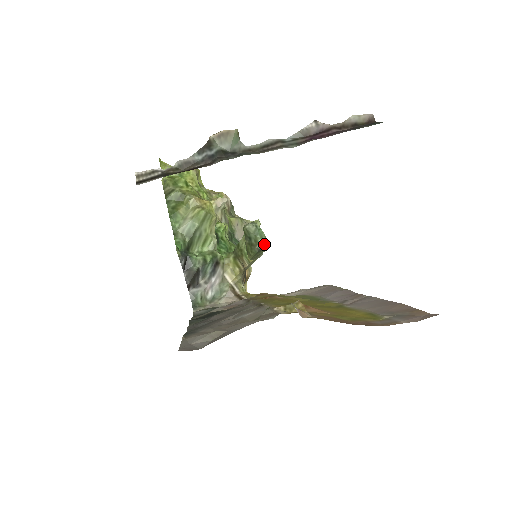
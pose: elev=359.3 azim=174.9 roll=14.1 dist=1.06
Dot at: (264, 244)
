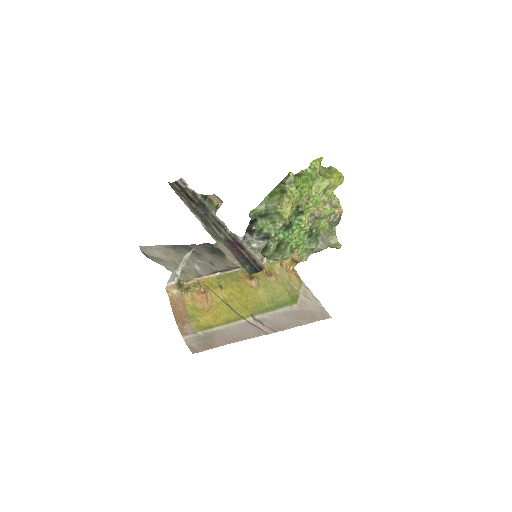
Dot at: (267, 256)
